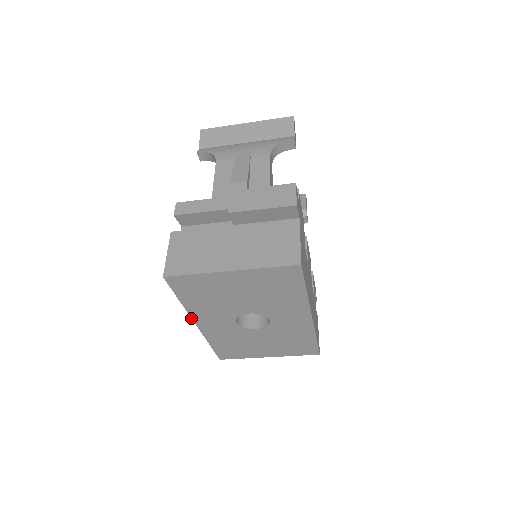
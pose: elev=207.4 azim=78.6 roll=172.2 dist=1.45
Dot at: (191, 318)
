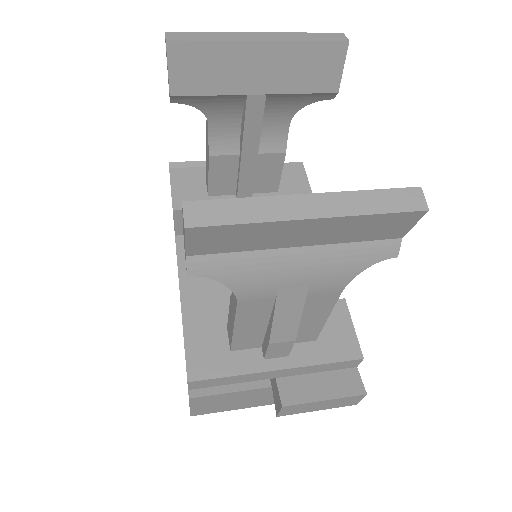
Dot at: occluded
